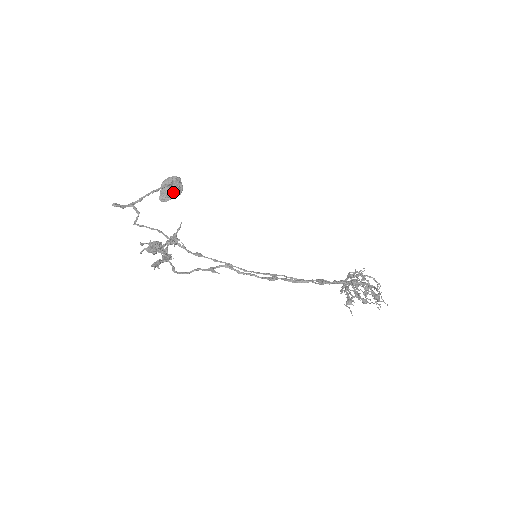
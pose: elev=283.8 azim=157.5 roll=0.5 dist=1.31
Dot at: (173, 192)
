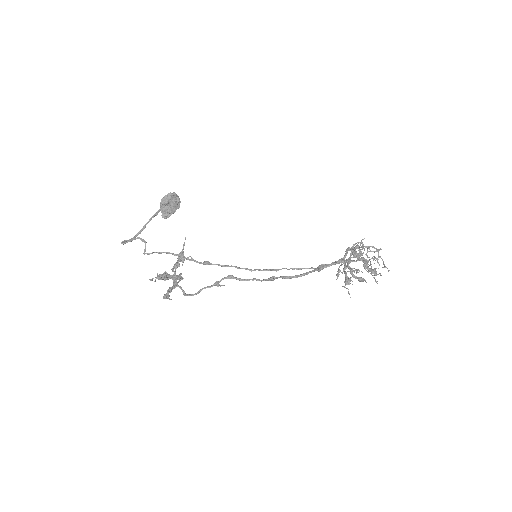
Dot at: (172, 208)
